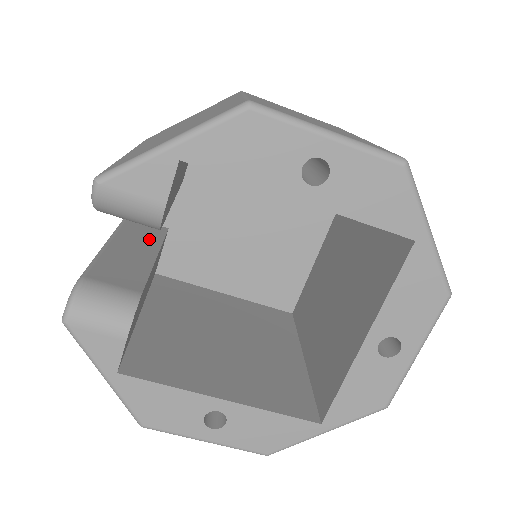
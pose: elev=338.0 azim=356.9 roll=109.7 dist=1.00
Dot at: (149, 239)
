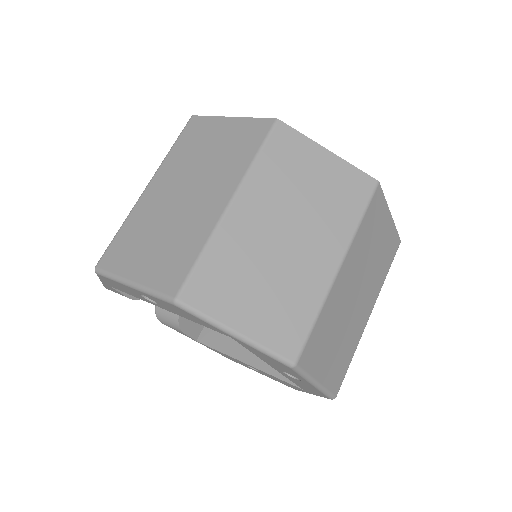
Dot at: occluded
